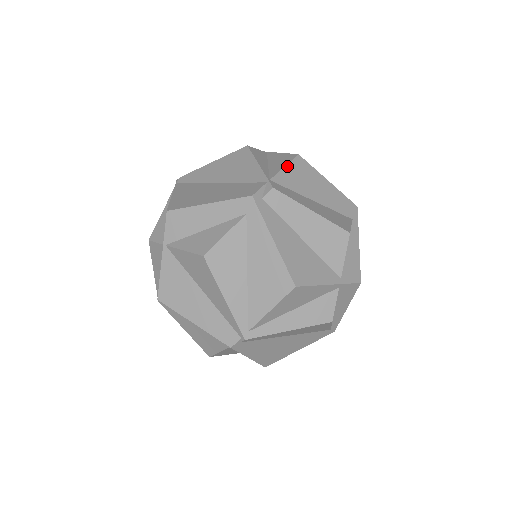
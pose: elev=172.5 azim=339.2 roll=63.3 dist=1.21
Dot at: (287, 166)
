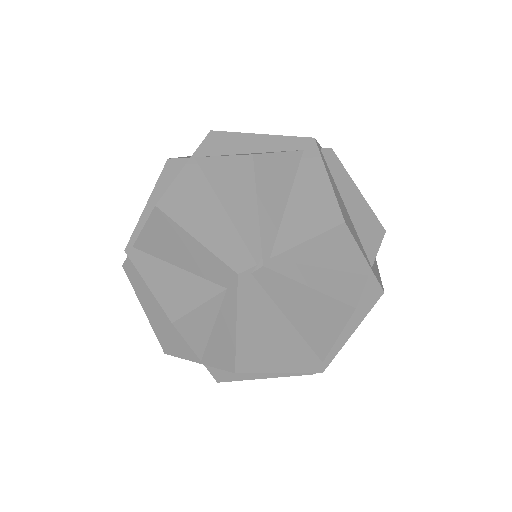
Dot at: occluded
